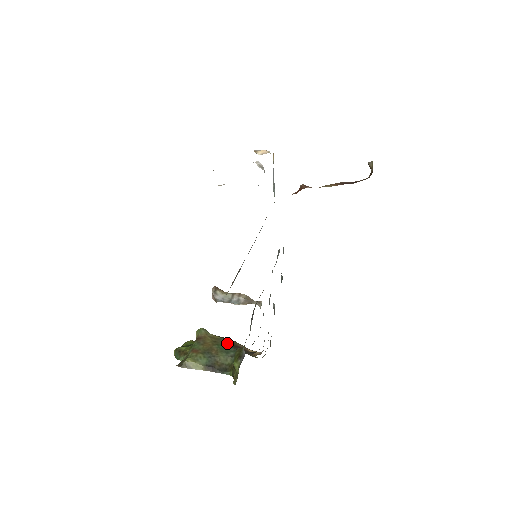
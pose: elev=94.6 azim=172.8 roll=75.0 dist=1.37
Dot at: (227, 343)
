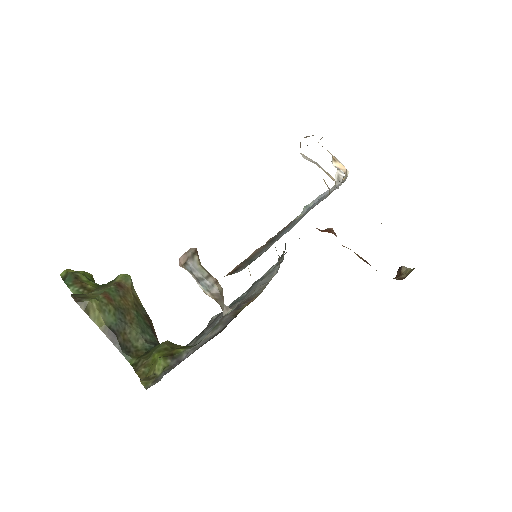
Dot at: (147, 319)
